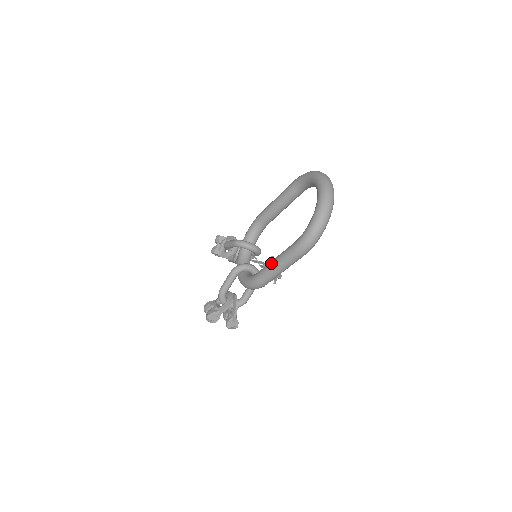
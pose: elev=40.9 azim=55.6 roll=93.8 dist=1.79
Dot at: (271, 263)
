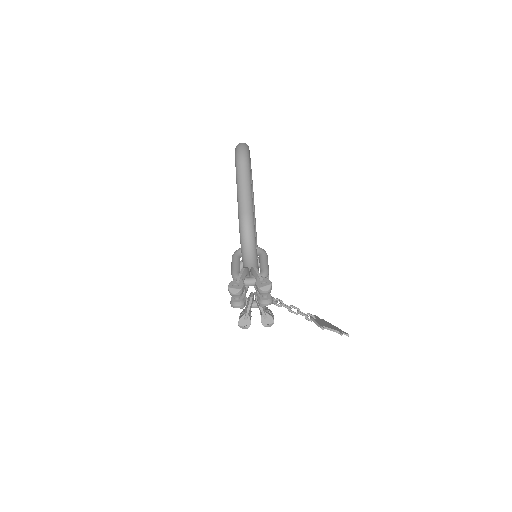
Dot at: (237, 195)
